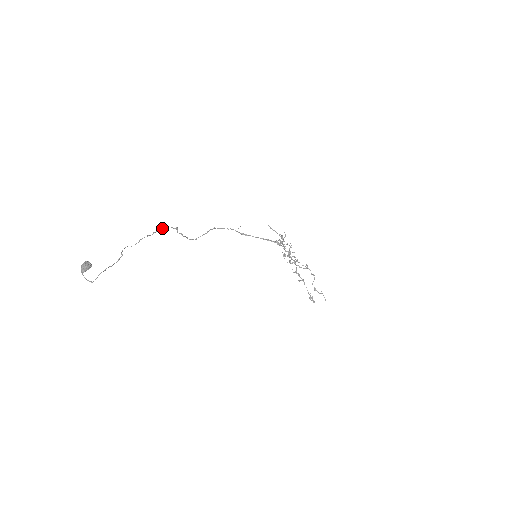
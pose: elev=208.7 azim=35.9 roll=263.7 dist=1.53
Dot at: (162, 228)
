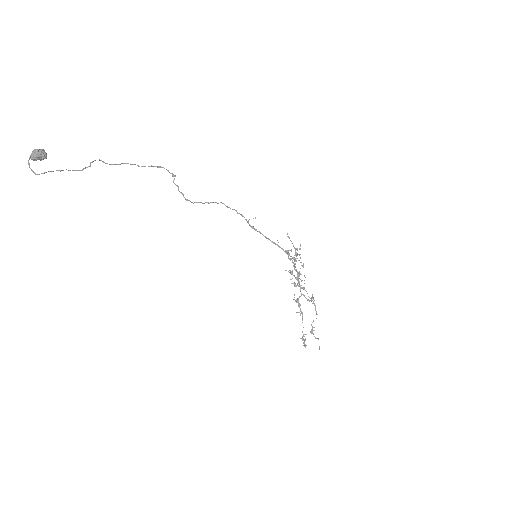
Dot at: (156, 166)
